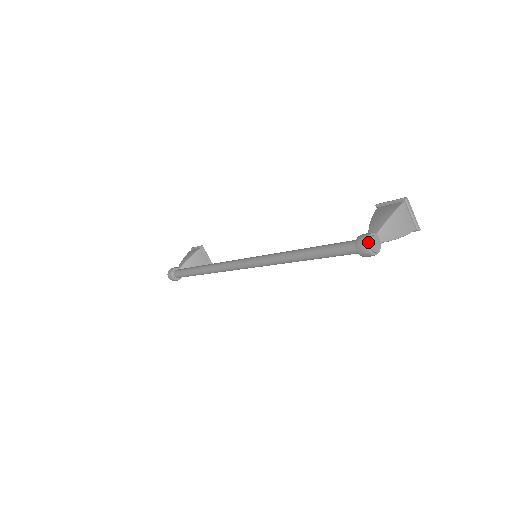
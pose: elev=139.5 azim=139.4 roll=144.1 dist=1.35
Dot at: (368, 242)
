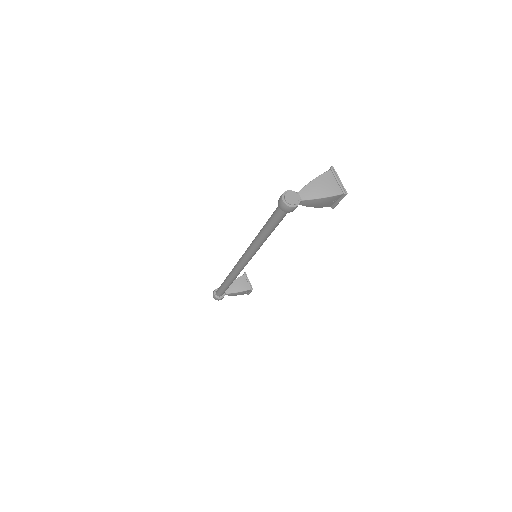
Dot at: (284, 196)
